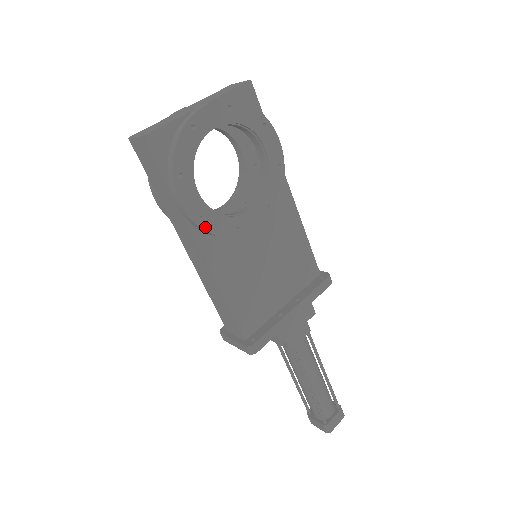
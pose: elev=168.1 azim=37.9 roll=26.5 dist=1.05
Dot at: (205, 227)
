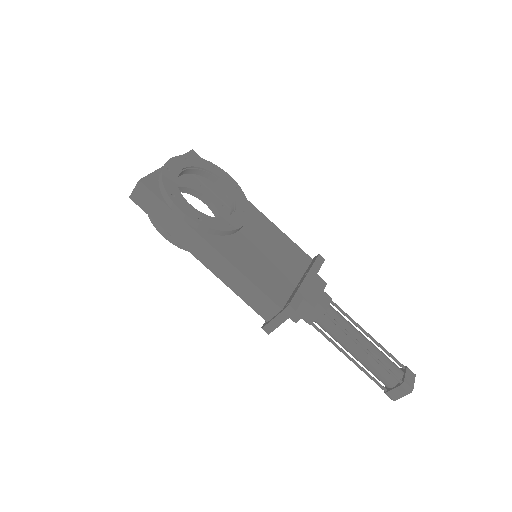
Dot at: (206, 225)
